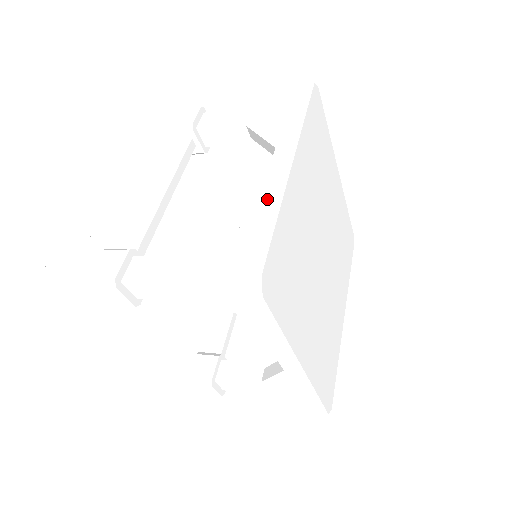
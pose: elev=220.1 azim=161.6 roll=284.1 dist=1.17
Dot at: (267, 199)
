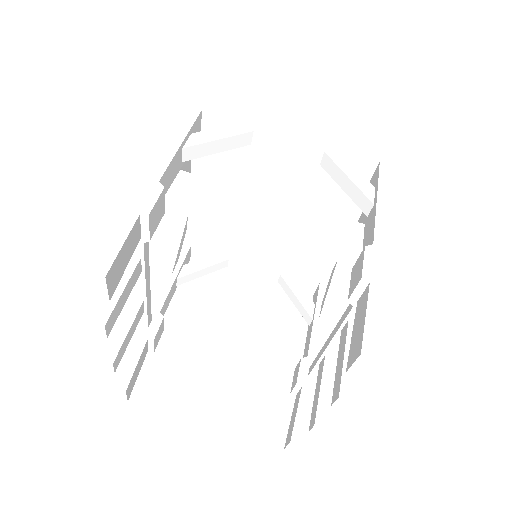
Dot at: occluded
